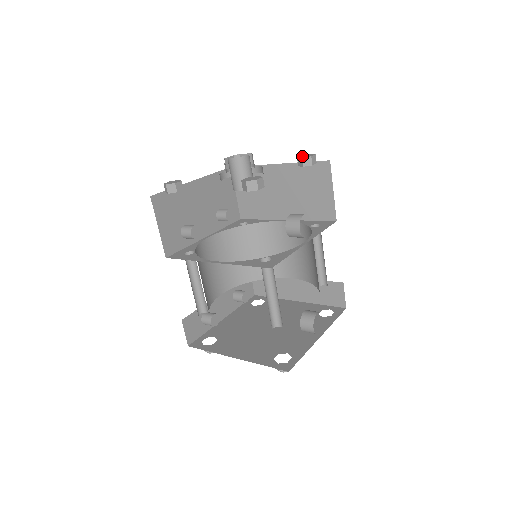
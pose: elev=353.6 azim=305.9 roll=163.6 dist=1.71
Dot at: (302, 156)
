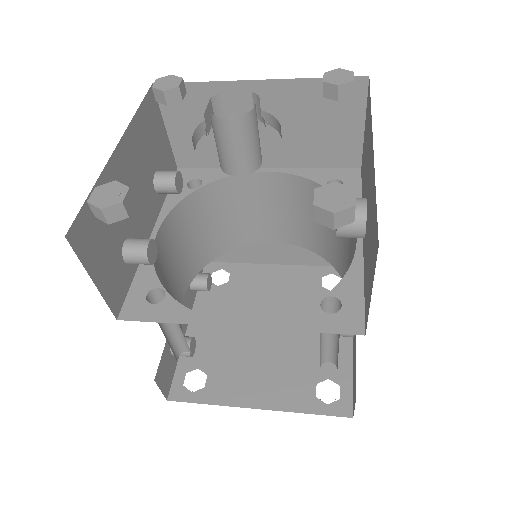
Dot at: (332, 78)
